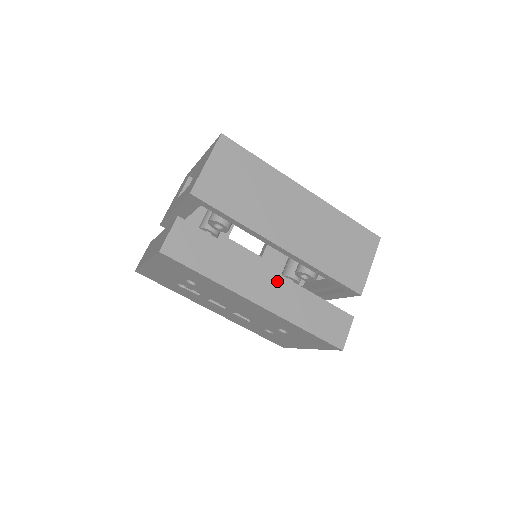
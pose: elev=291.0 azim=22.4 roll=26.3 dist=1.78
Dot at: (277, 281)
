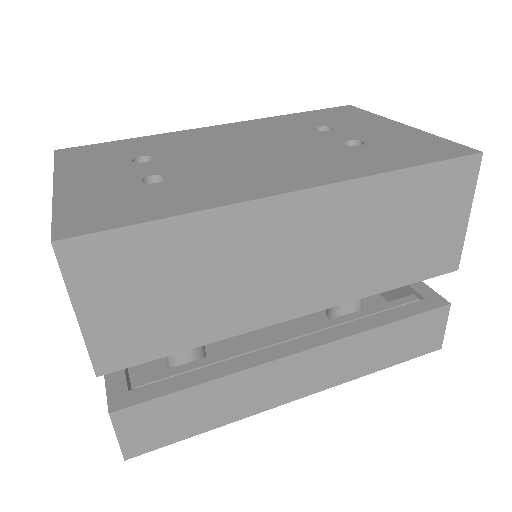
Dot at: (314, 357)
